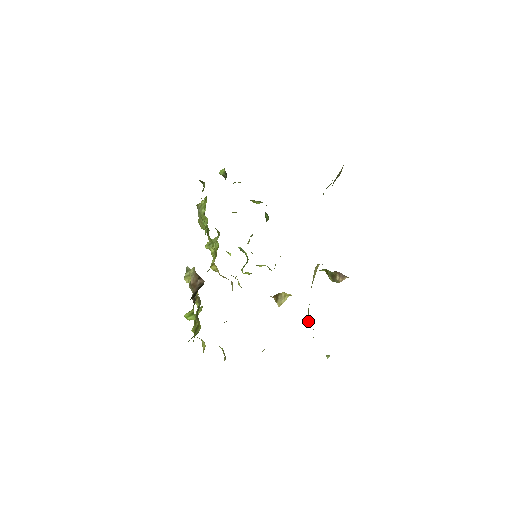
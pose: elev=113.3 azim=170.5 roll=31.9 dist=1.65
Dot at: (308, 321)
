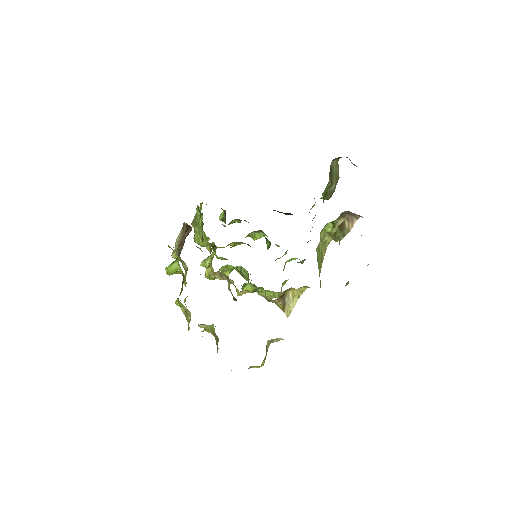
Dot at: occluded
